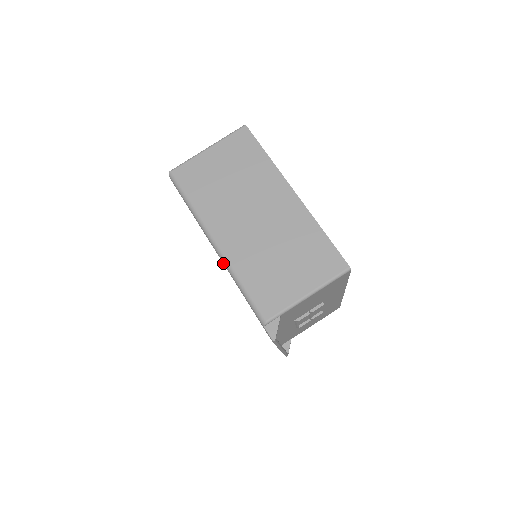
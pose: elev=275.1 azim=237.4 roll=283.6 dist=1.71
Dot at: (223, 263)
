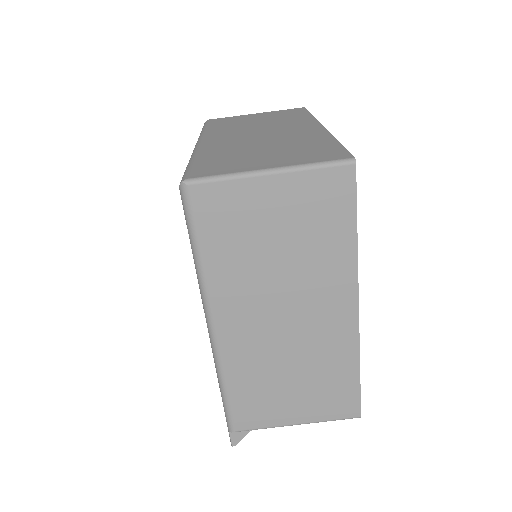
Dot at: (212, 350)
